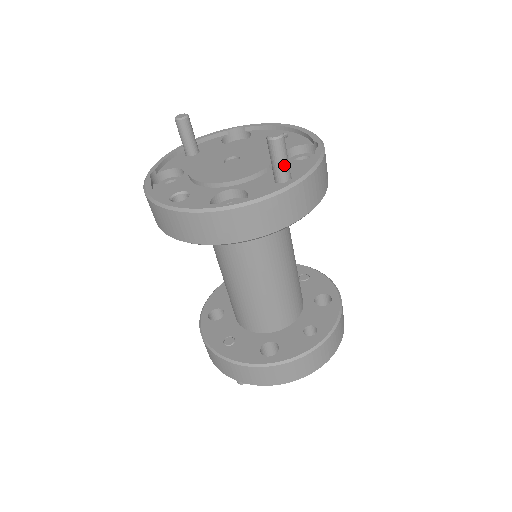
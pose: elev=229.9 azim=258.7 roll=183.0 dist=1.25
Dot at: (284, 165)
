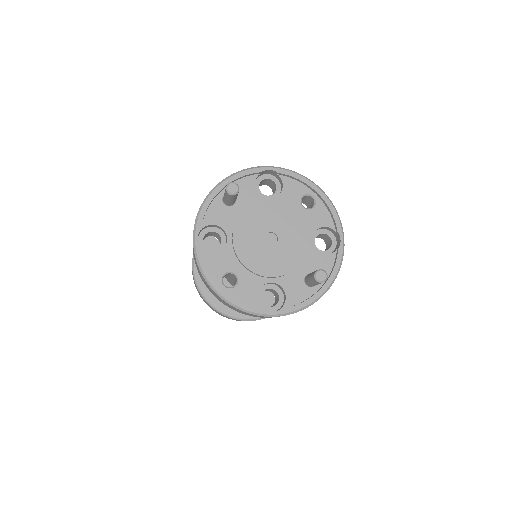
Dot at: occluded
